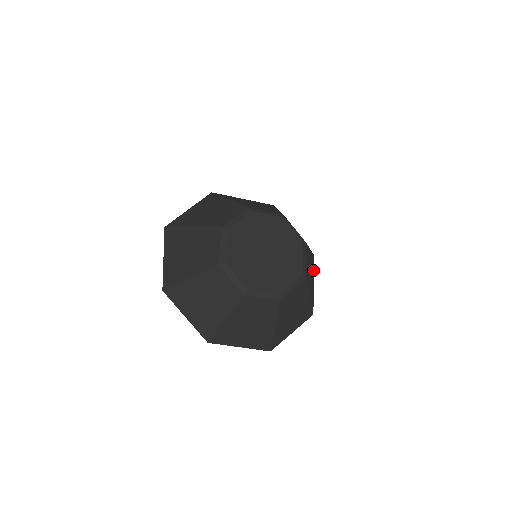
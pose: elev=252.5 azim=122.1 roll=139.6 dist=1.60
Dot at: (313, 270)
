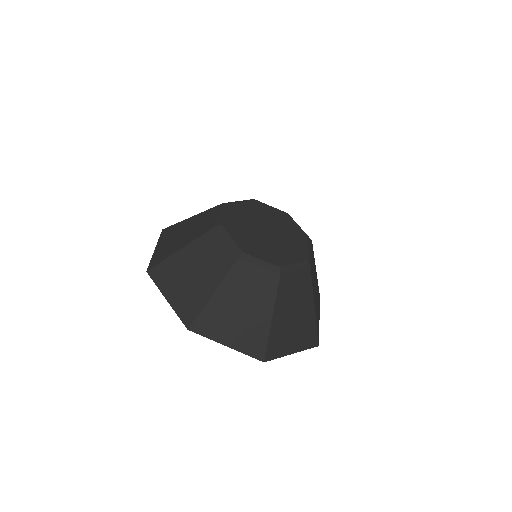
Dot at: (319, 307)
